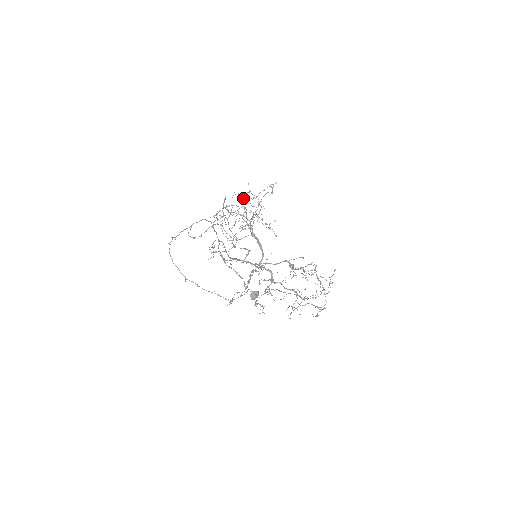
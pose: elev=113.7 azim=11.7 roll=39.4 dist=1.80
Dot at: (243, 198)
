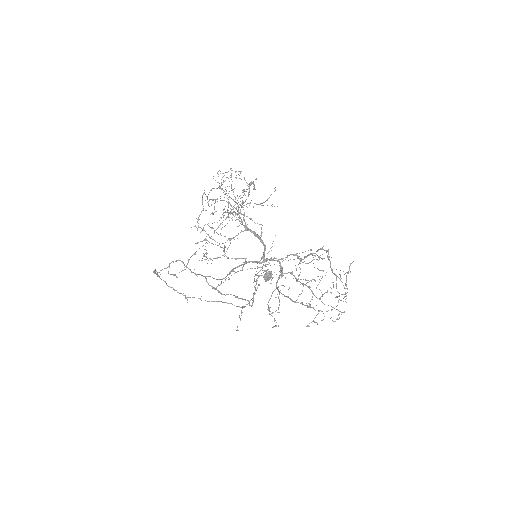
Dot at: occluded
